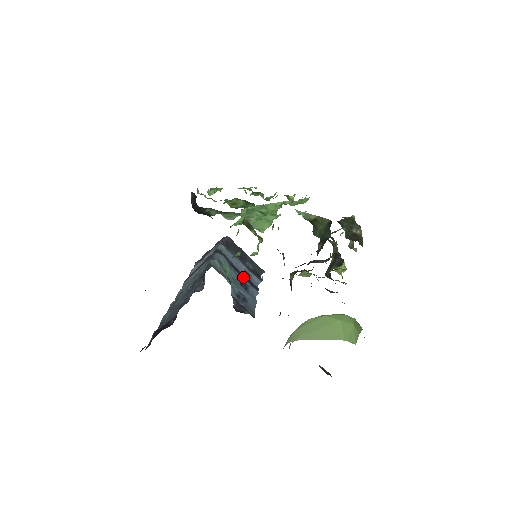
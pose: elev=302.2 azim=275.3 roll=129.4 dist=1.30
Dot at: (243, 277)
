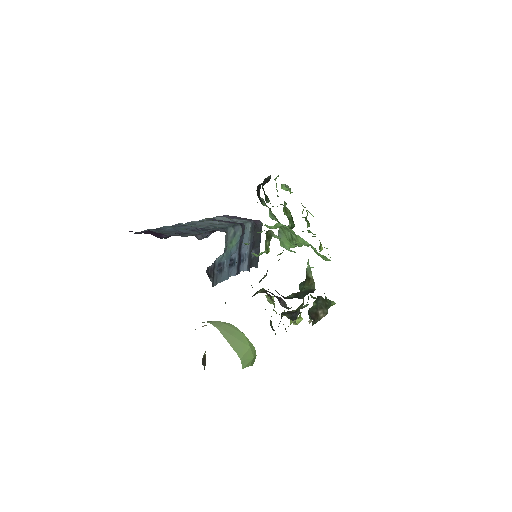
Dot at: (238, 257)
